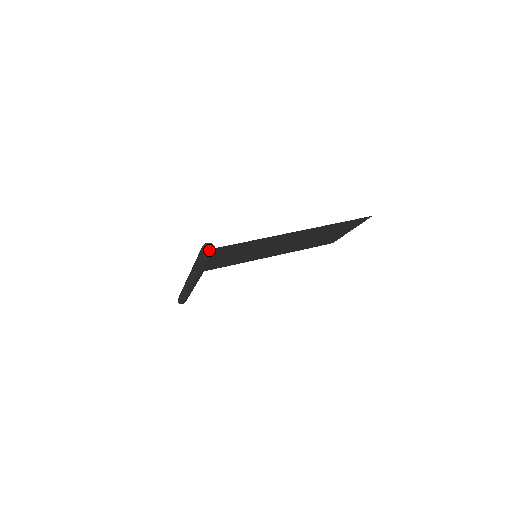
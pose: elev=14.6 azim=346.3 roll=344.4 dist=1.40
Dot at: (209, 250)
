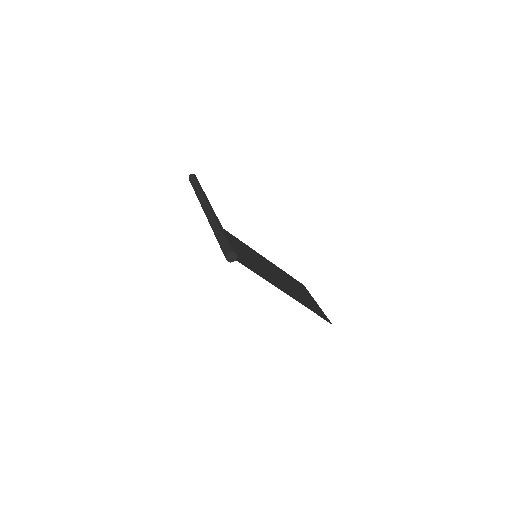
Dot at: (231, 258)
